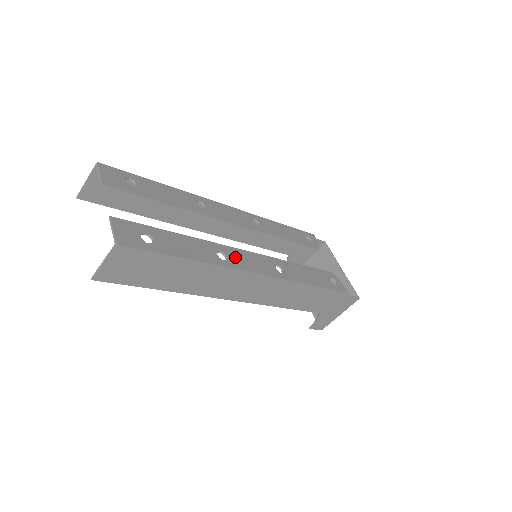
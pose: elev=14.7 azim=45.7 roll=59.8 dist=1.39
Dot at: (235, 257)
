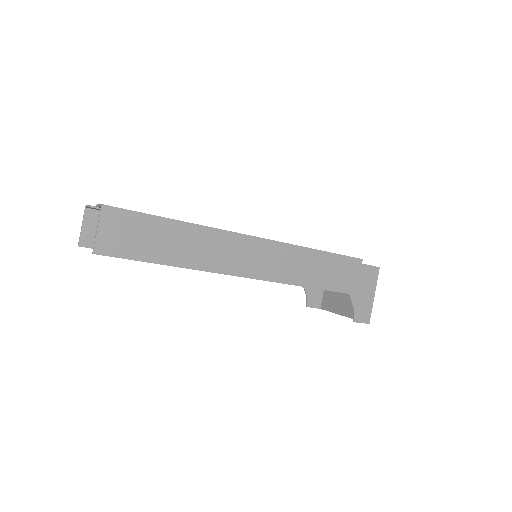
Dot at: occluded
